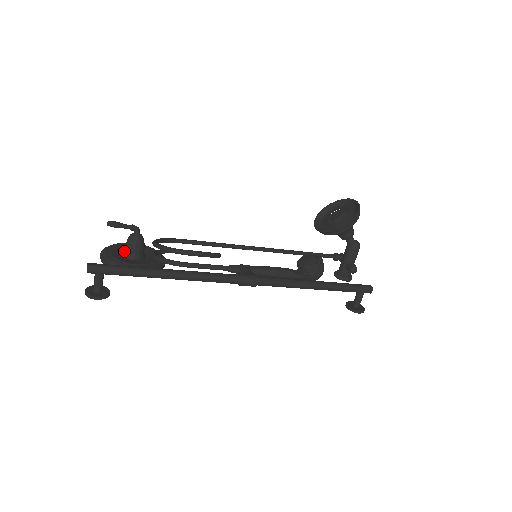
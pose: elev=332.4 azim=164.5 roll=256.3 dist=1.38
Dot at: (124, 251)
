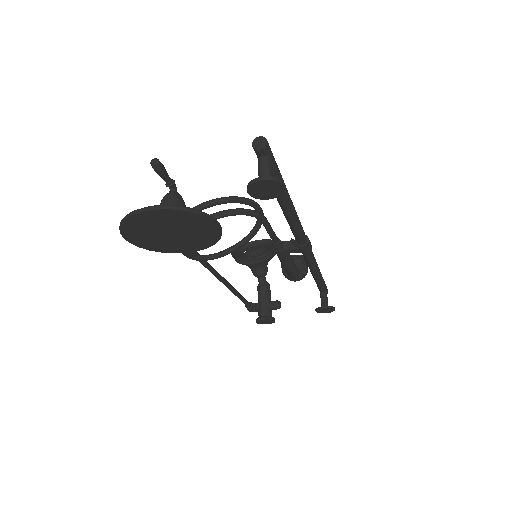
Dot at: occluded
